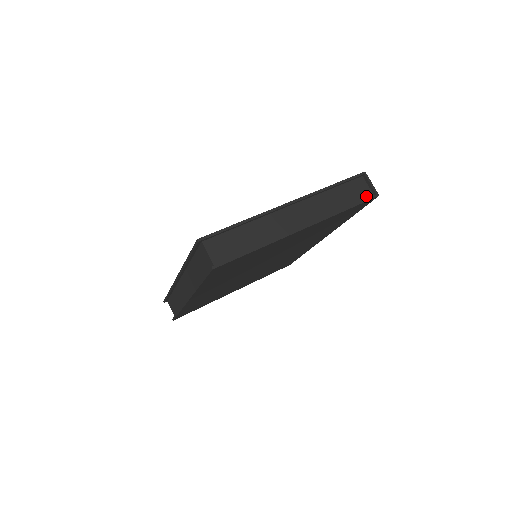
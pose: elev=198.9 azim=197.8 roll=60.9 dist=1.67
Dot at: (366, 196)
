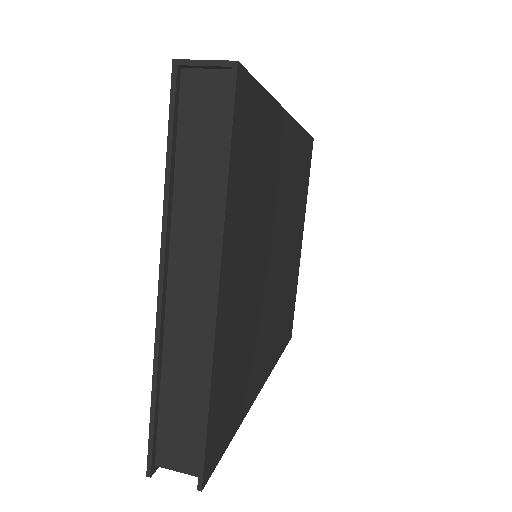
Dot at: (225, 92)
